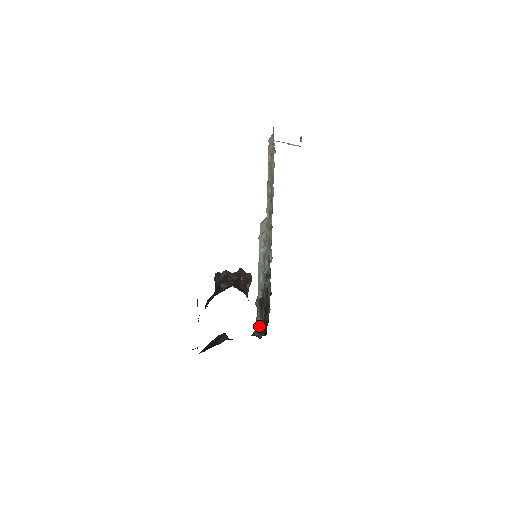
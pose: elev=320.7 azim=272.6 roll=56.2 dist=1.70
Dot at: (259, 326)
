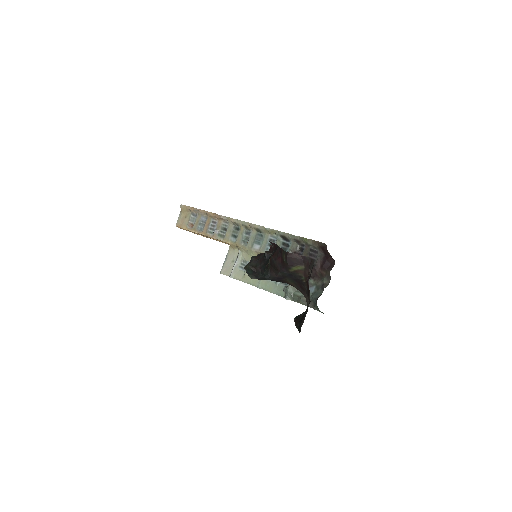
Dot at: (313, 292)
